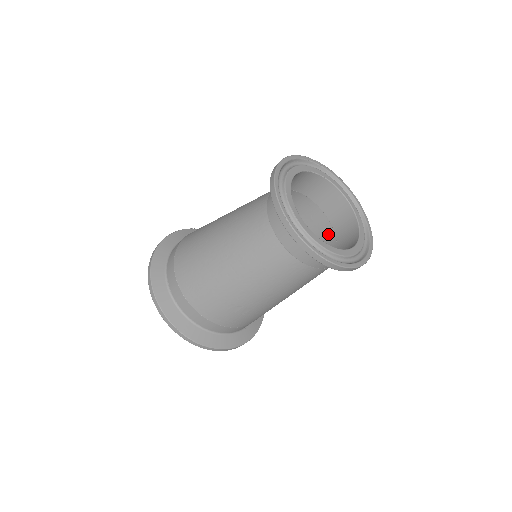
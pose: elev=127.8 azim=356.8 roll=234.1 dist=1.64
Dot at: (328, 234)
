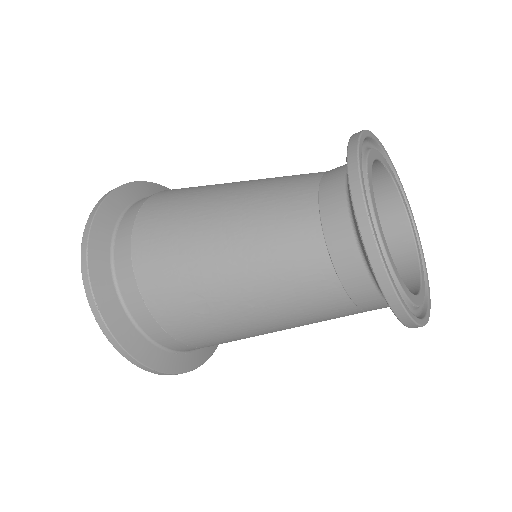
Dot at: occluded
